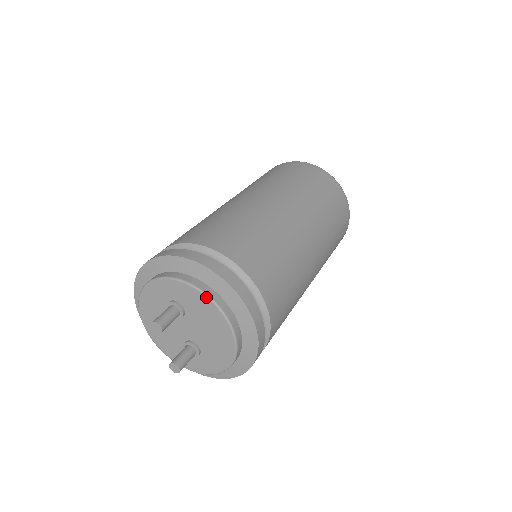
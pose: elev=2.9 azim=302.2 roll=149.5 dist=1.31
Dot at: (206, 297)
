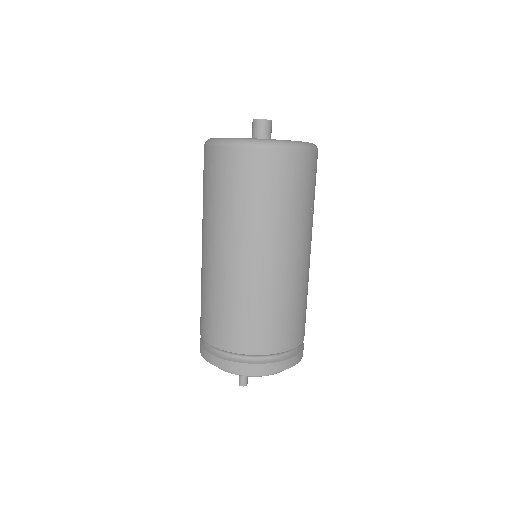
Dot at: occluded
